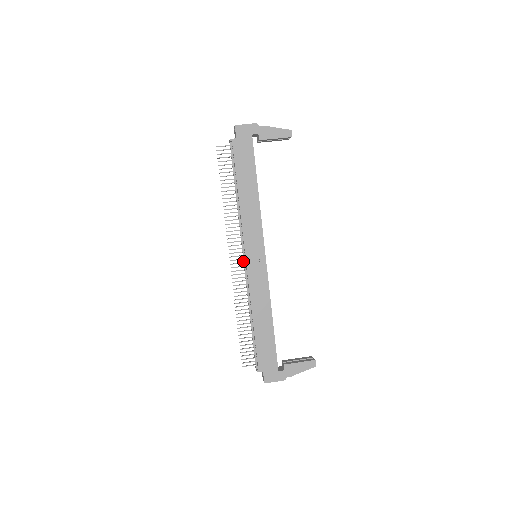
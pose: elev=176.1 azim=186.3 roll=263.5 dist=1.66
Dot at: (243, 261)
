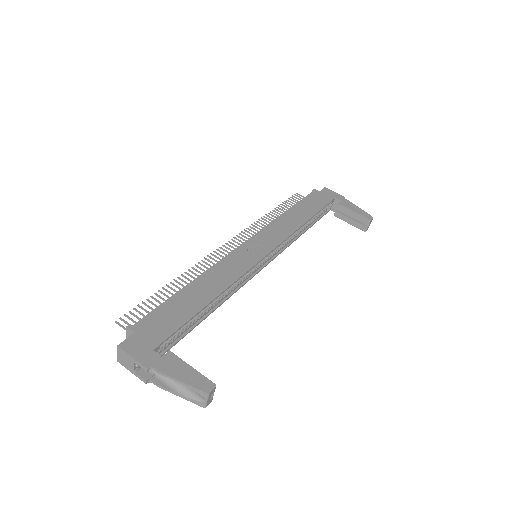
Dot at: occluded
